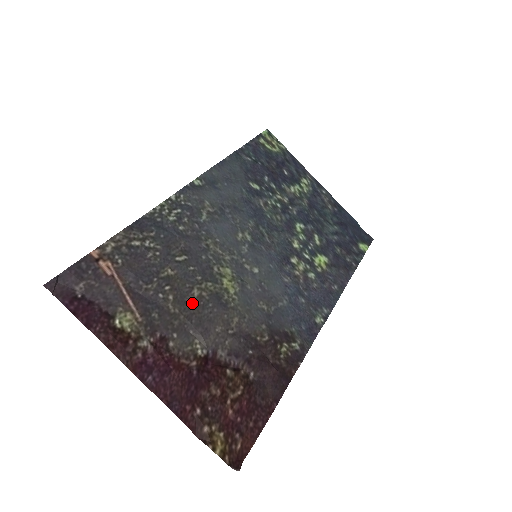
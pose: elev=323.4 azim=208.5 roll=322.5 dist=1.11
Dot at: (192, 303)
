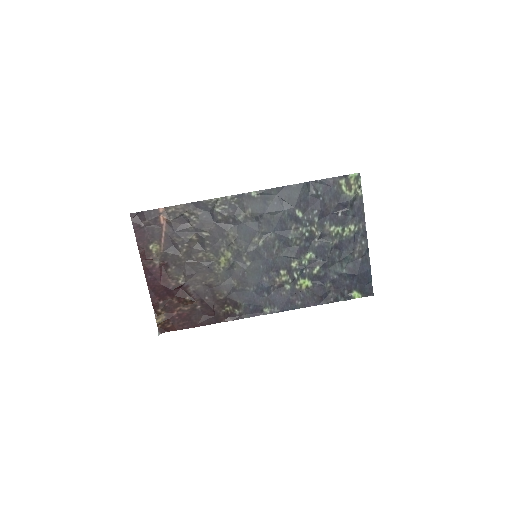
Dot at: (194, 258)
